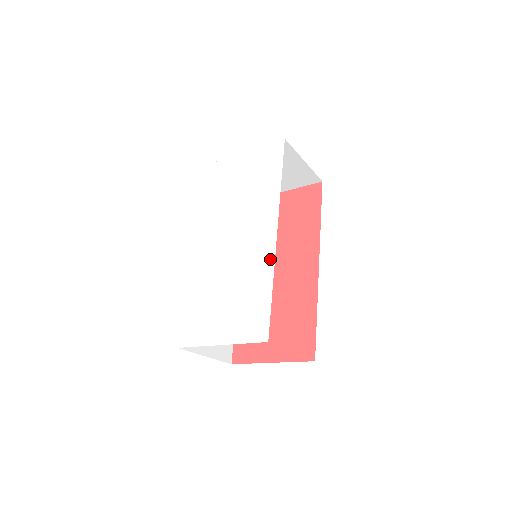
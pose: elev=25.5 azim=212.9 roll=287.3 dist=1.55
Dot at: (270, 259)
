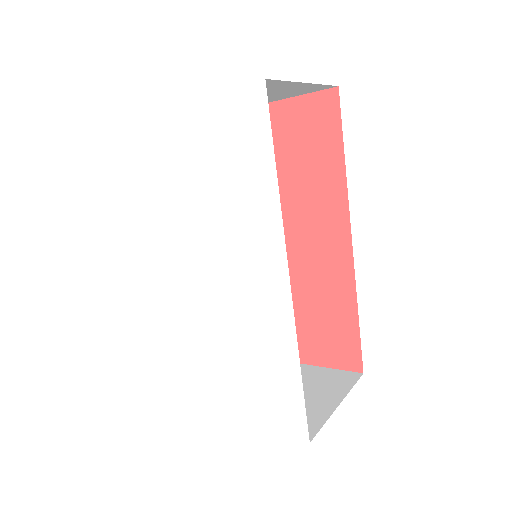
Dot at: (287, 325)
